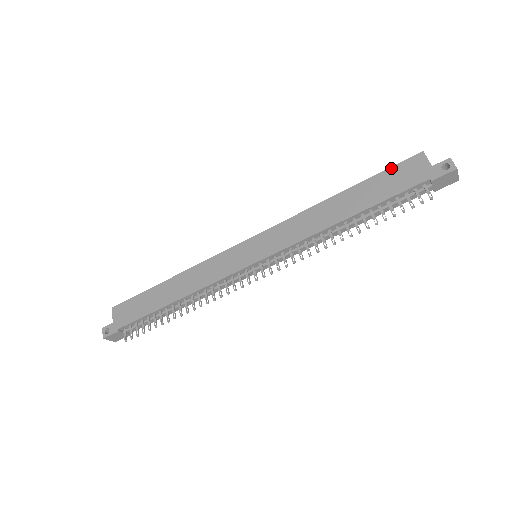
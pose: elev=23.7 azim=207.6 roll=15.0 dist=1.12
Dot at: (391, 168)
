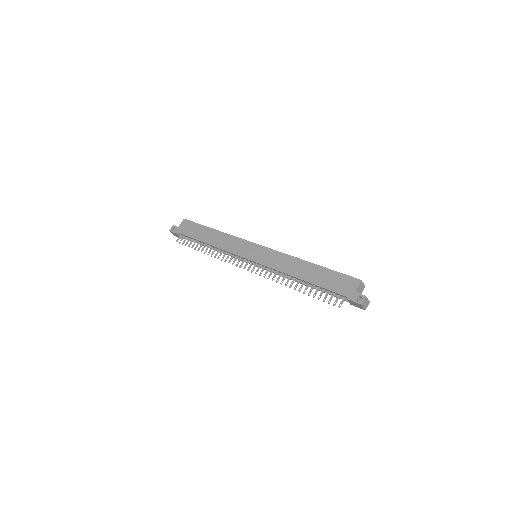
Dot at: (341, 274)
